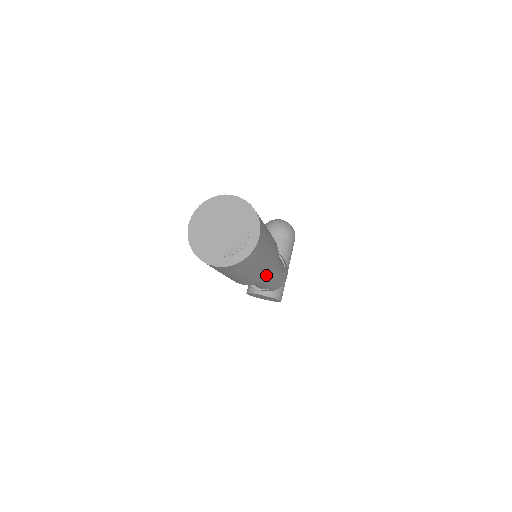
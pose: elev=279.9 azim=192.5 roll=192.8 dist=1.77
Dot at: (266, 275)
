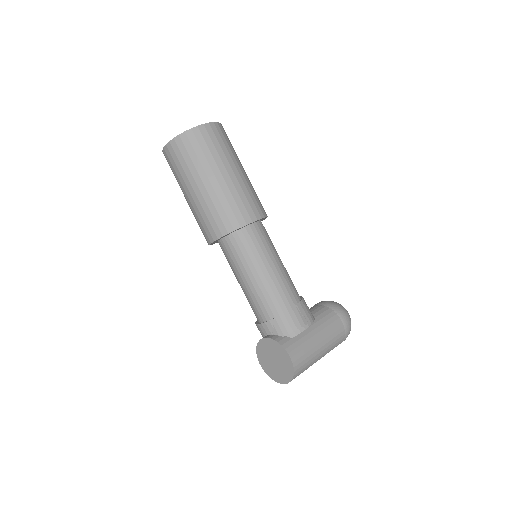
Dot at: (234, 218)
